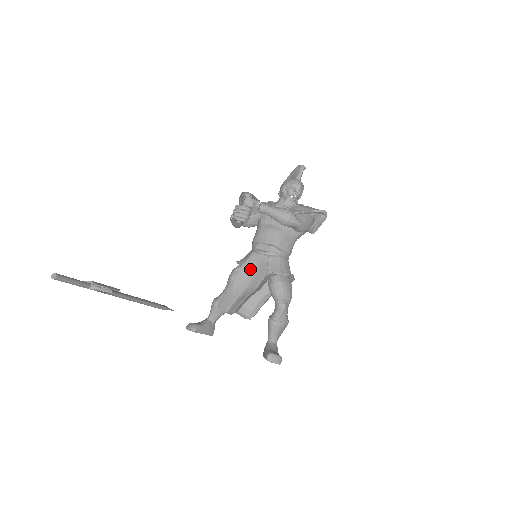
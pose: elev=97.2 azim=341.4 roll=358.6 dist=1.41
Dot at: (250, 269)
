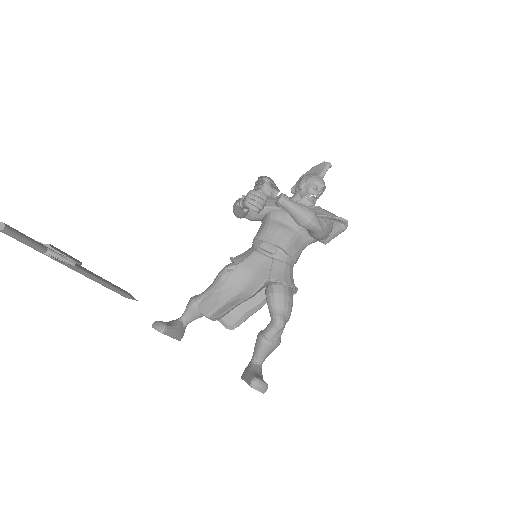
Dot at: (248, 270)
